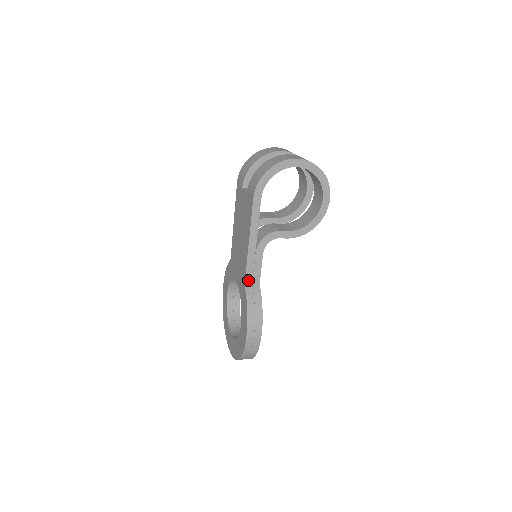
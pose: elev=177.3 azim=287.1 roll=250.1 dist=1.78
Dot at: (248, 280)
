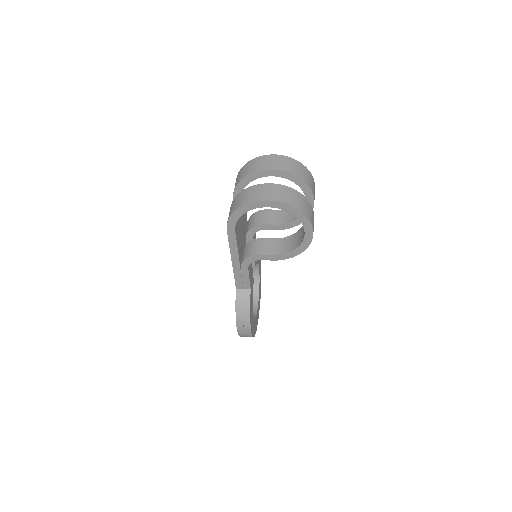
Dot at: (239, 286)
